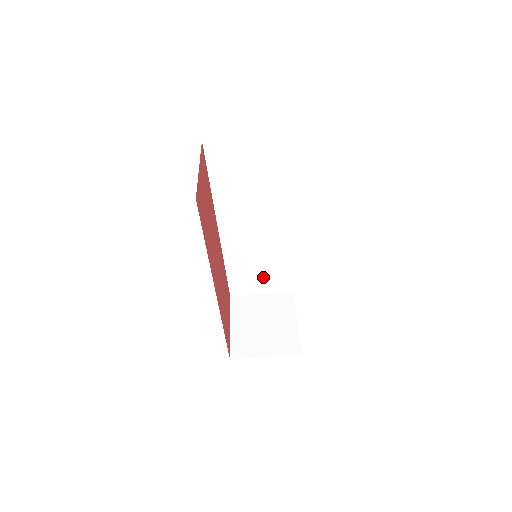
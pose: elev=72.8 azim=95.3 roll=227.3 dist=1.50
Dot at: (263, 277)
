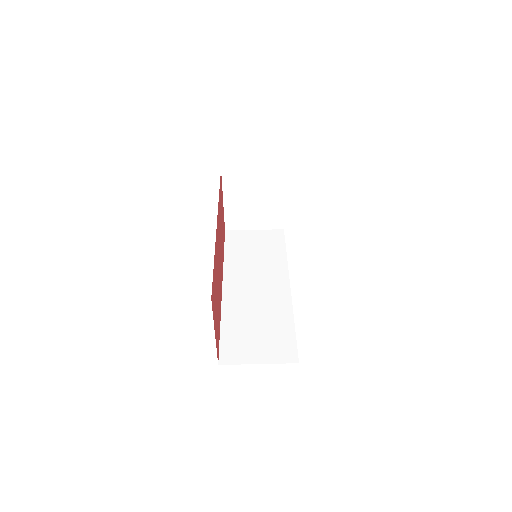
Dot at: (262, 340)
